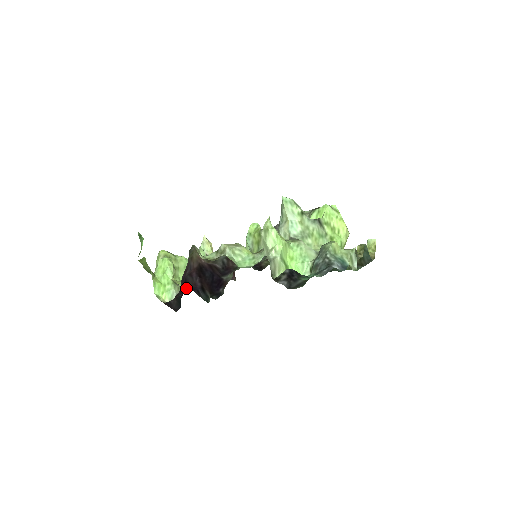
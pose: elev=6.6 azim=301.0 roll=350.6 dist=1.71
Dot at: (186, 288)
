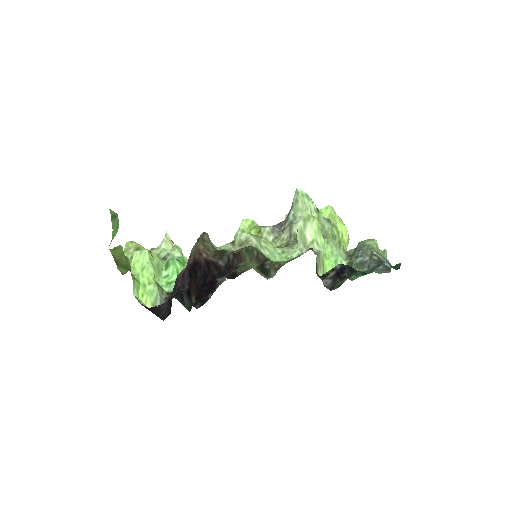
Dot at: occluded
